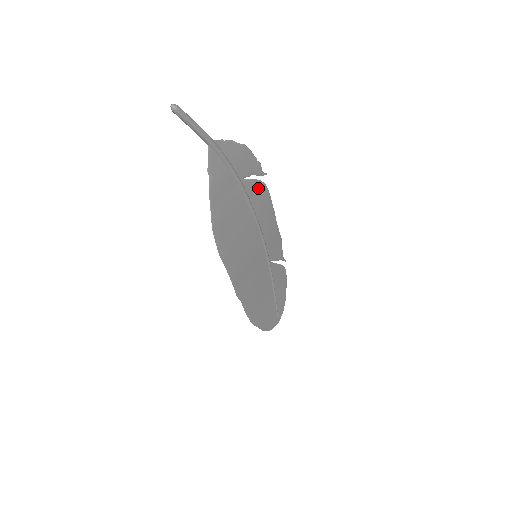
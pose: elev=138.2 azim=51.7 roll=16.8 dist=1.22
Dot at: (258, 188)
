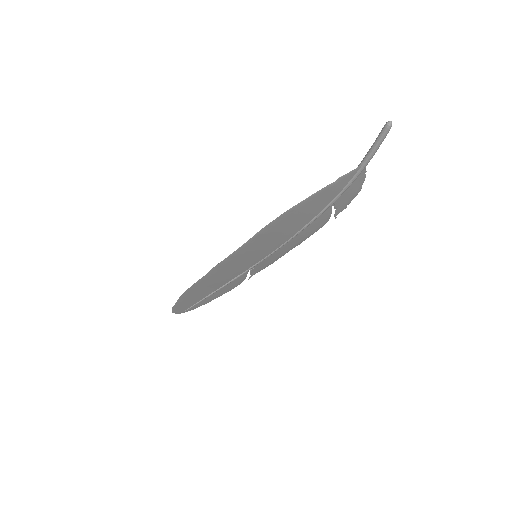
Dot at: (324, 220)
